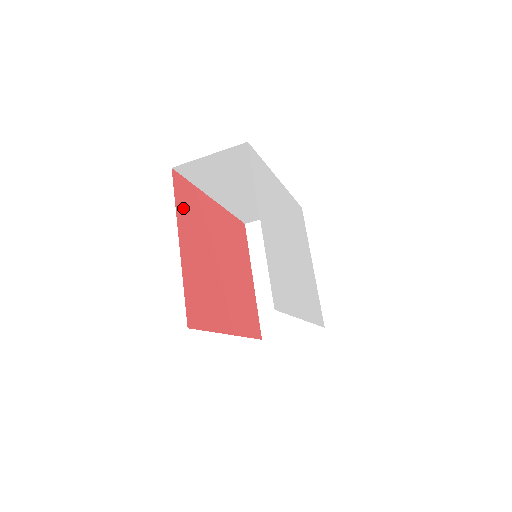
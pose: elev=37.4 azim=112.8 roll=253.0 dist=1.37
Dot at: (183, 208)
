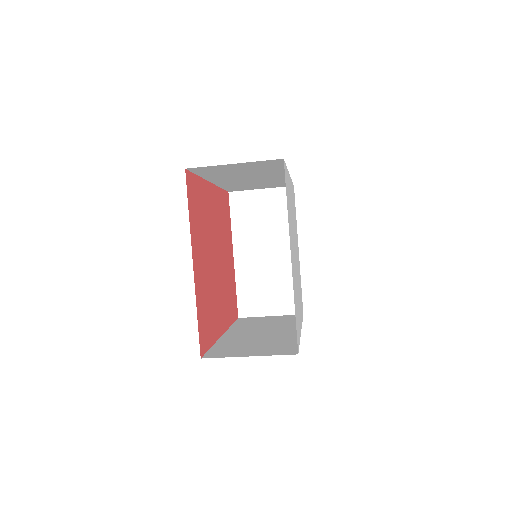
Dot at: (193, 215)
